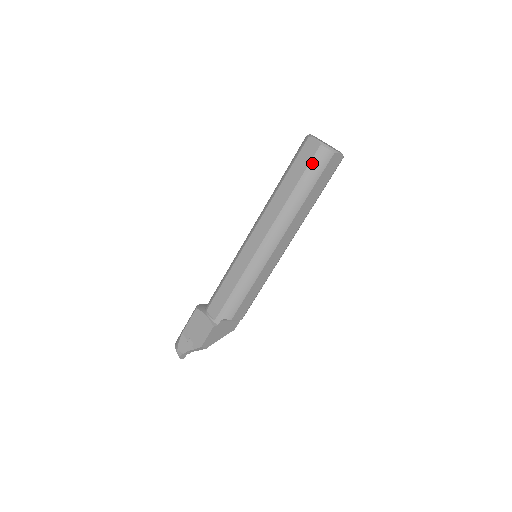
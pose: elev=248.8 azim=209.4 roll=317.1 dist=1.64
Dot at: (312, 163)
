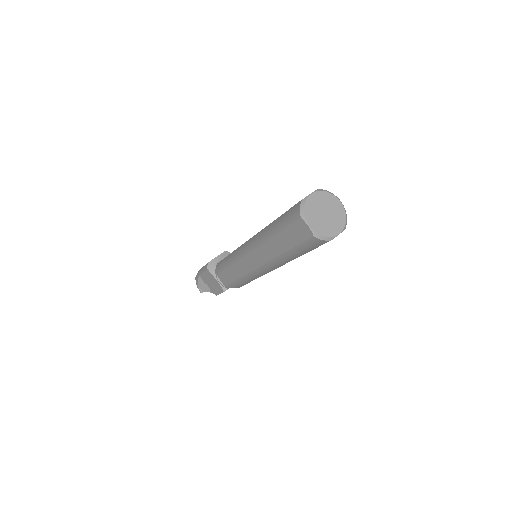
Dot at: (304, 244)
